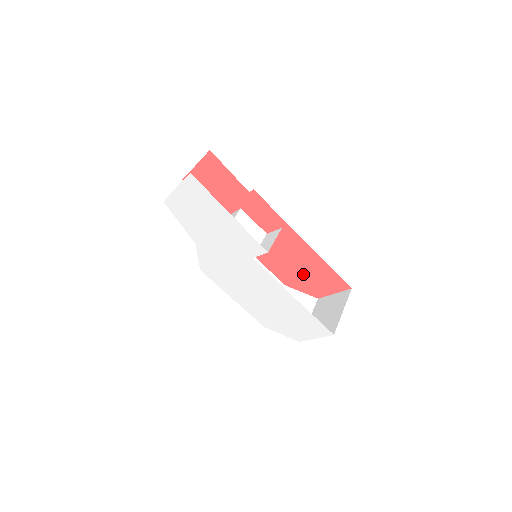
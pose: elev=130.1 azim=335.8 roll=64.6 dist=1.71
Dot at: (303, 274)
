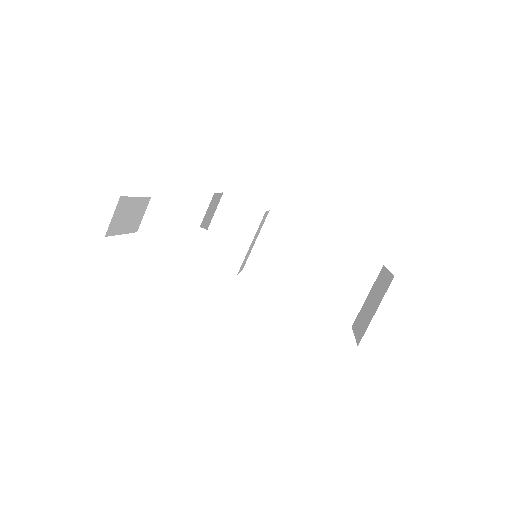
Dot at: occluded
